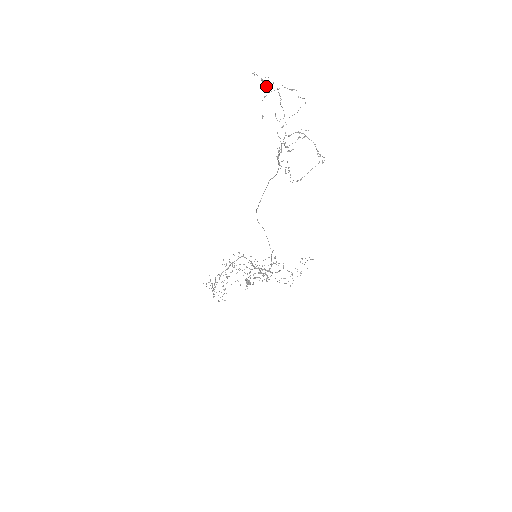
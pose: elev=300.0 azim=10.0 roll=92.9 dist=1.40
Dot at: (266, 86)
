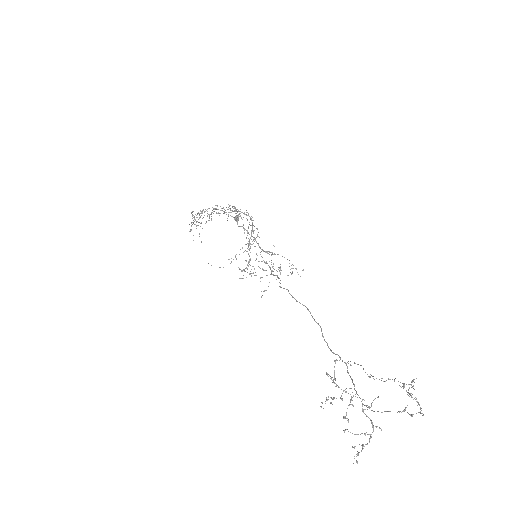
Dot at: (409, 384)
